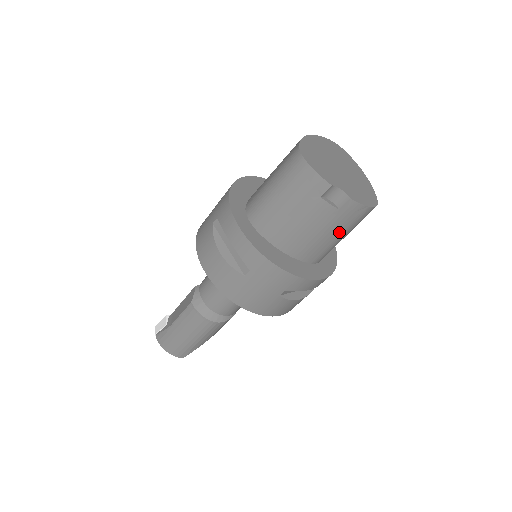
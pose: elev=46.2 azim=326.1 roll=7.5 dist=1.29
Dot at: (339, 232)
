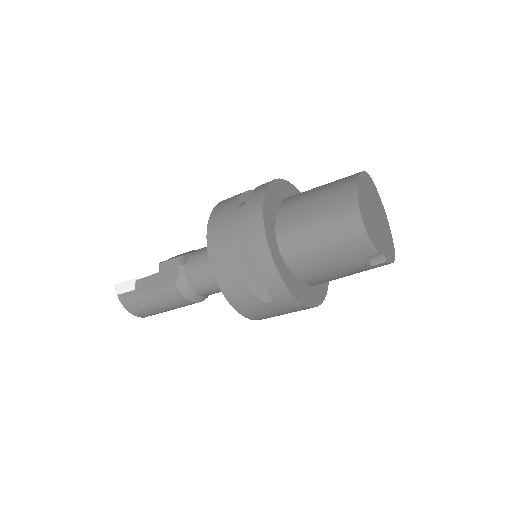
Dot at: occluded
